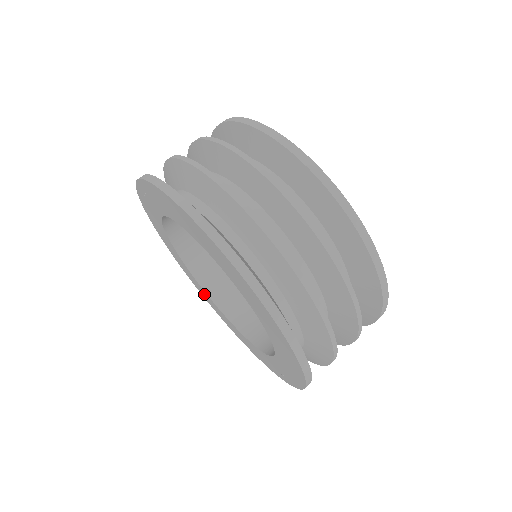
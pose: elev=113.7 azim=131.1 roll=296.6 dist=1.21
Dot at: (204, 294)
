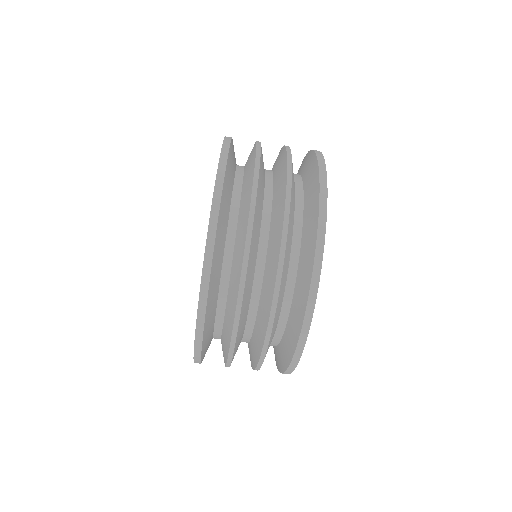
Dot at: occluded
